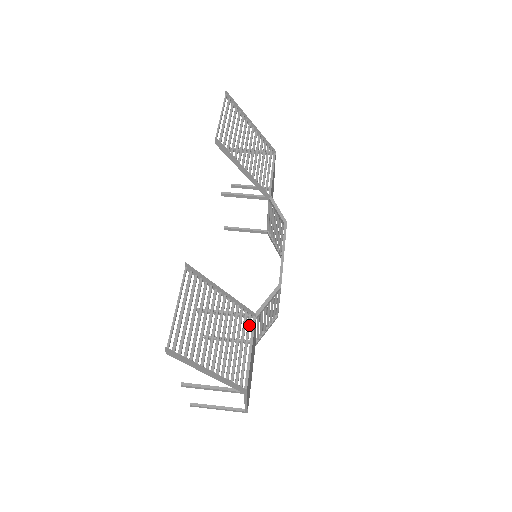
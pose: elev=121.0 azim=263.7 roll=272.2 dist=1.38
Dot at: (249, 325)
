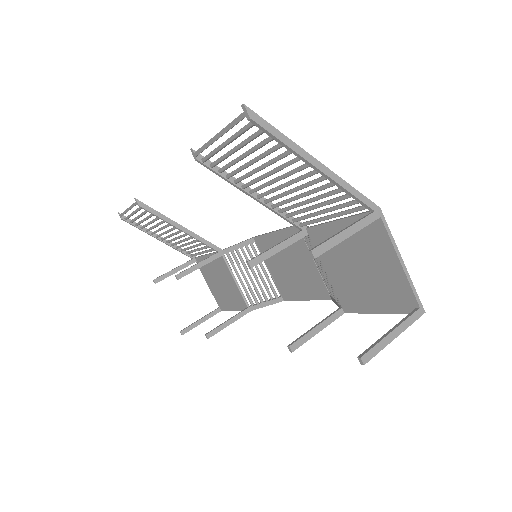
Dot at: (310, 220)
